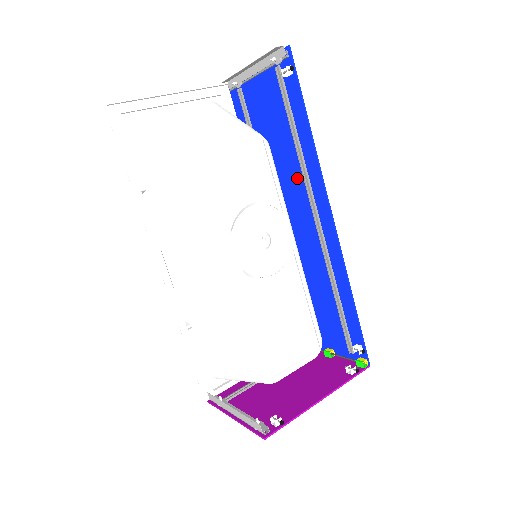
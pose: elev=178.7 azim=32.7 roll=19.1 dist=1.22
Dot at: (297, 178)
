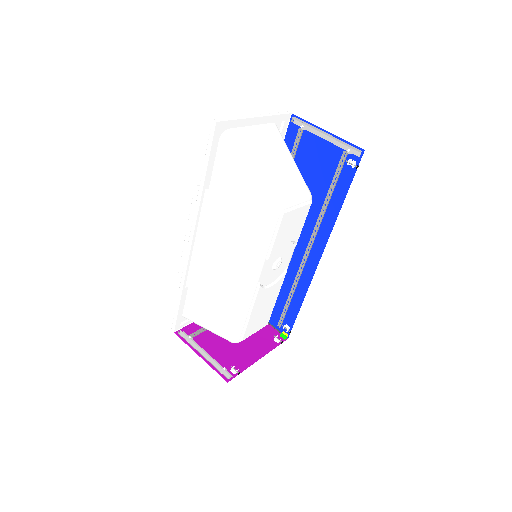
Dot at: (310, 219)
